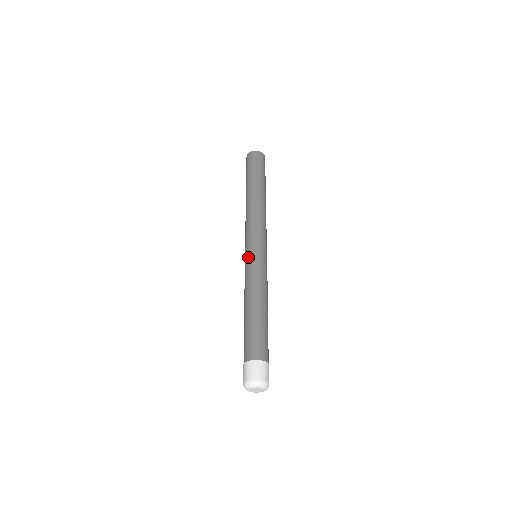
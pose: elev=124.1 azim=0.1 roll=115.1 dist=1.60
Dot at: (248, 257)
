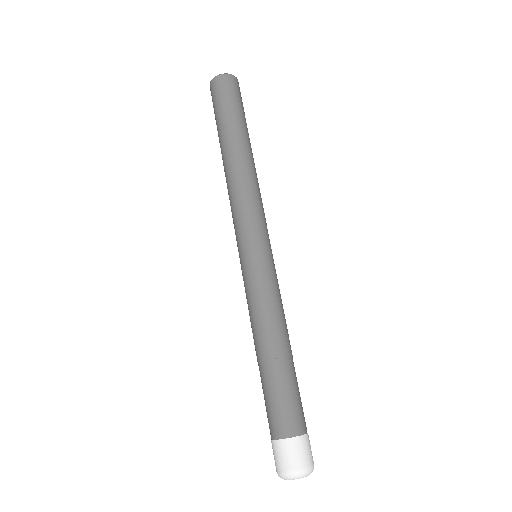
Dot at: (262, 260)
